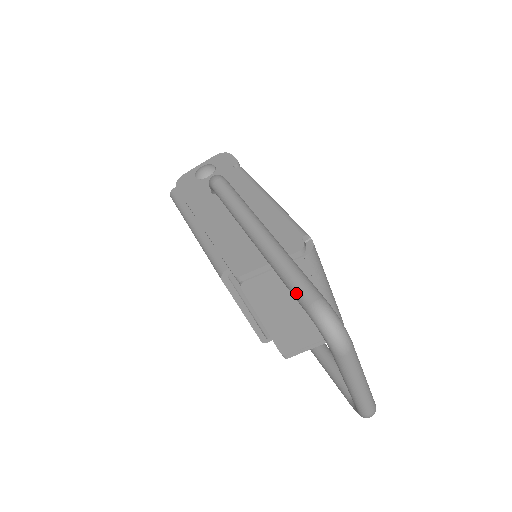
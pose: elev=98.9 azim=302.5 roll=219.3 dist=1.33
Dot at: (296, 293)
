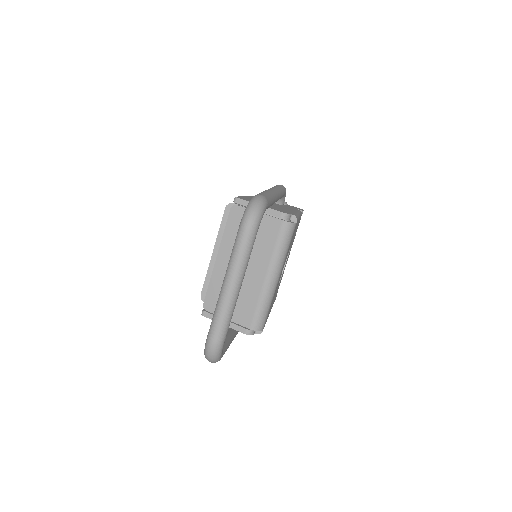
Dot at: occluded
